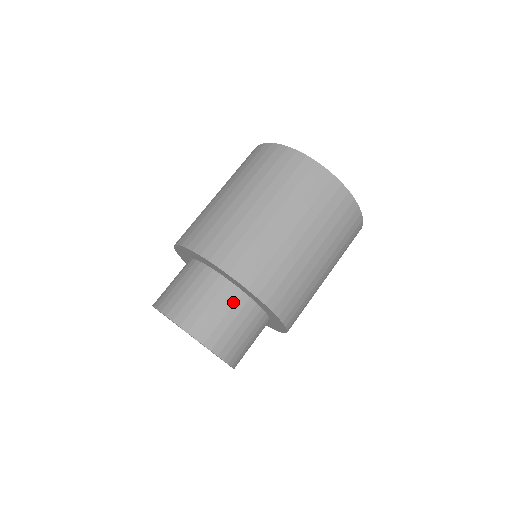
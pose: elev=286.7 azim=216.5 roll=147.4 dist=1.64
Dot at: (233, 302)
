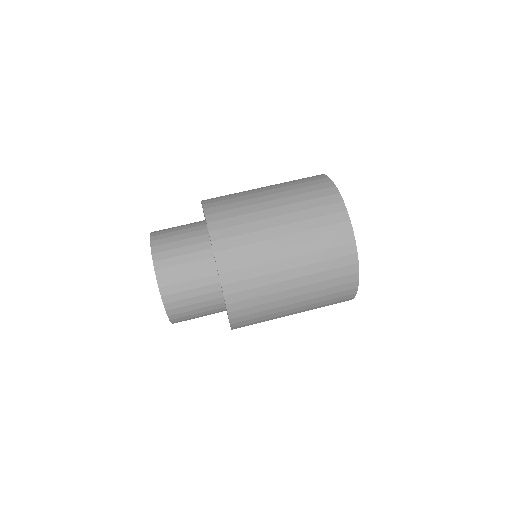
Dot at: (194, 230)
